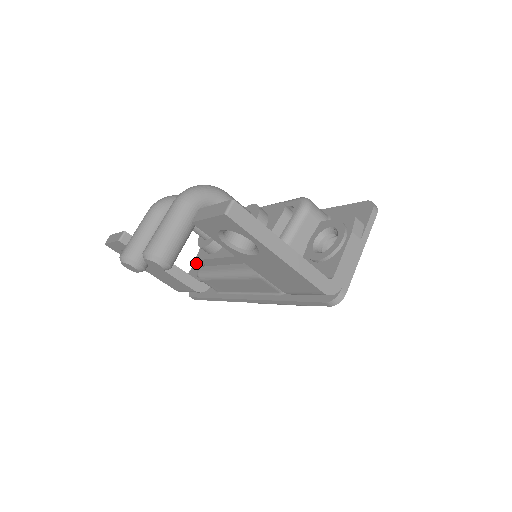
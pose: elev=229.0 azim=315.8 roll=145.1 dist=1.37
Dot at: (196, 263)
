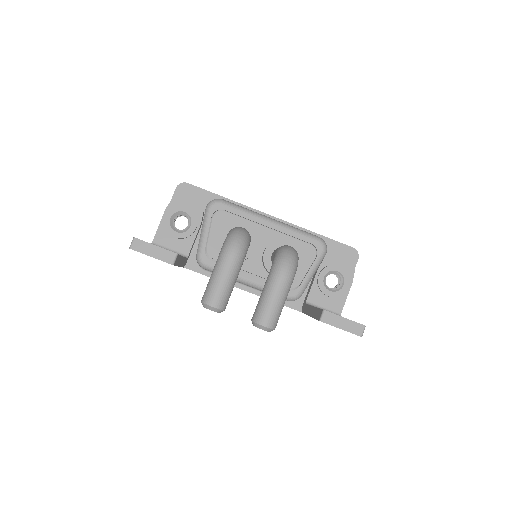
Dot at: (170, 229)
